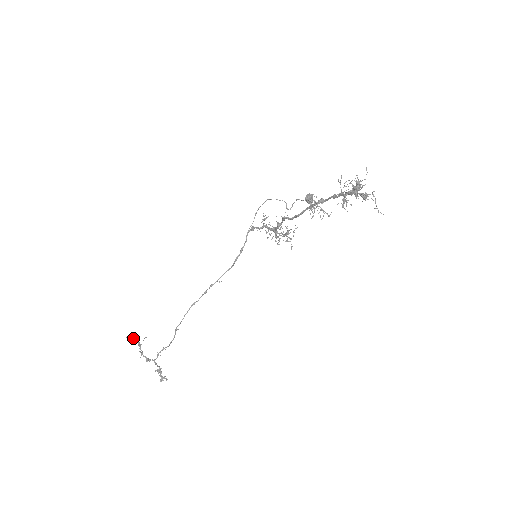
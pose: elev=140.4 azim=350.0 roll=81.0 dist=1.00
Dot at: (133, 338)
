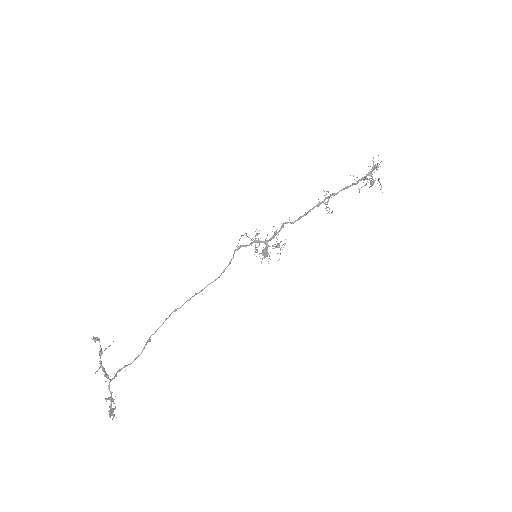
Dot at: (99, 339)
